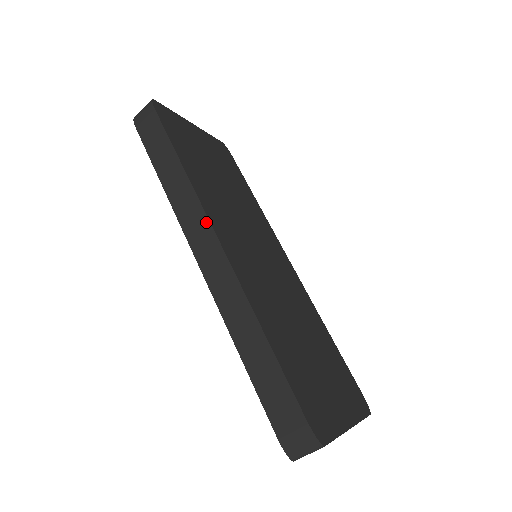
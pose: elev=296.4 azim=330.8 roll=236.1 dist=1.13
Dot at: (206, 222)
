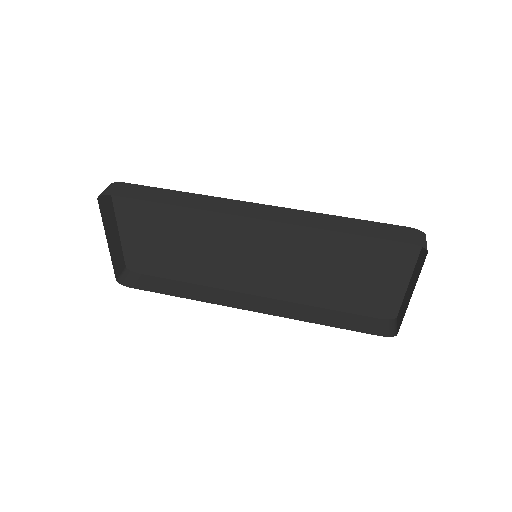
Dot at: (237, 202)
